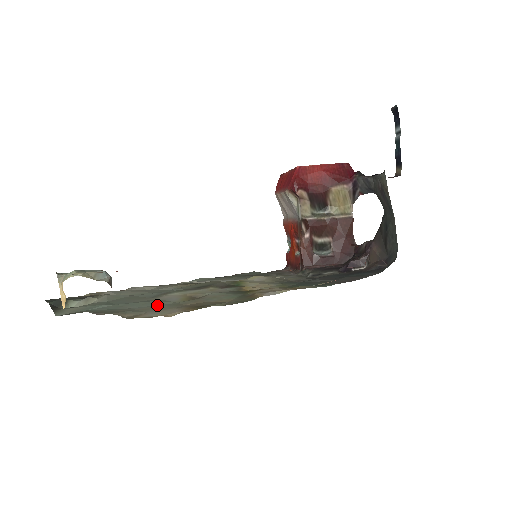
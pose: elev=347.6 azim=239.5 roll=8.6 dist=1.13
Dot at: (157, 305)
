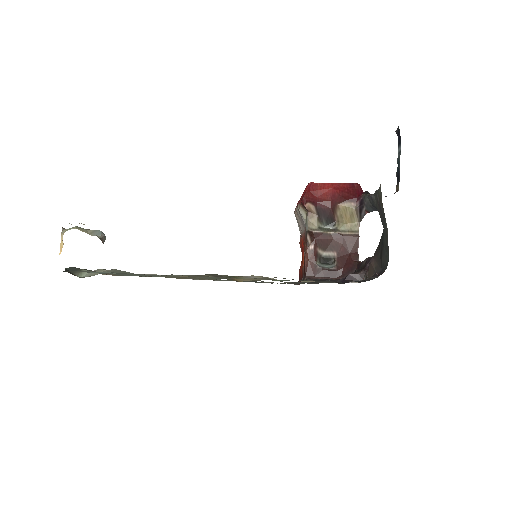
Dot at: occluded
